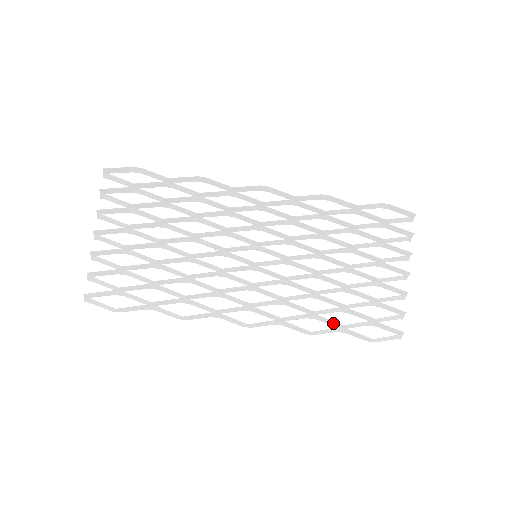
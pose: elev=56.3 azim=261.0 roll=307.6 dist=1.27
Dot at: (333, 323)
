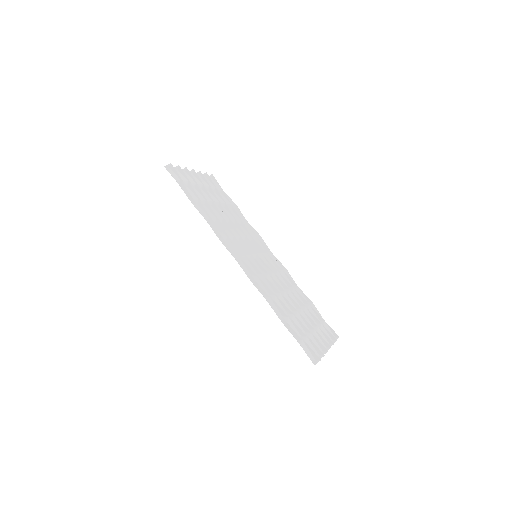
Dot at: (282, 312)
